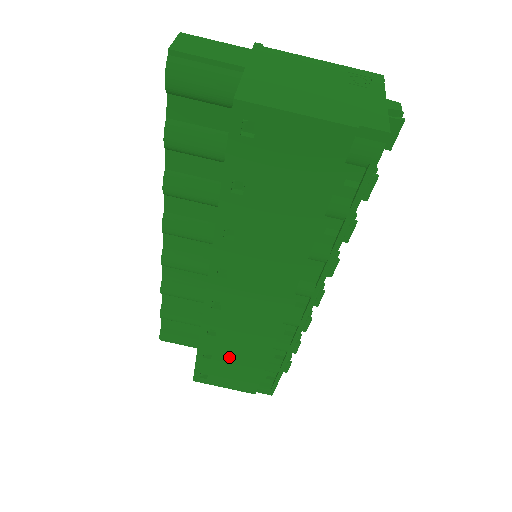
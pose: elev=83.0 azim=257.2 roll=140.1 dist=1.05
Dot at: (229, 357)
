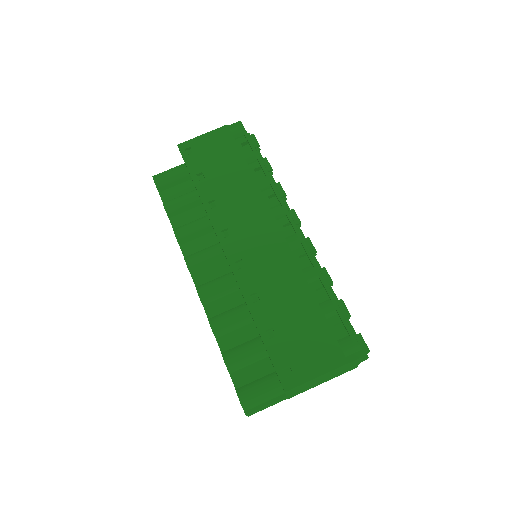
Dot at: (287, 320)
